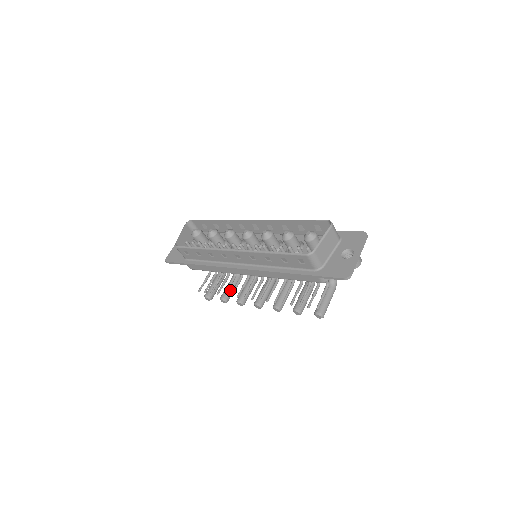
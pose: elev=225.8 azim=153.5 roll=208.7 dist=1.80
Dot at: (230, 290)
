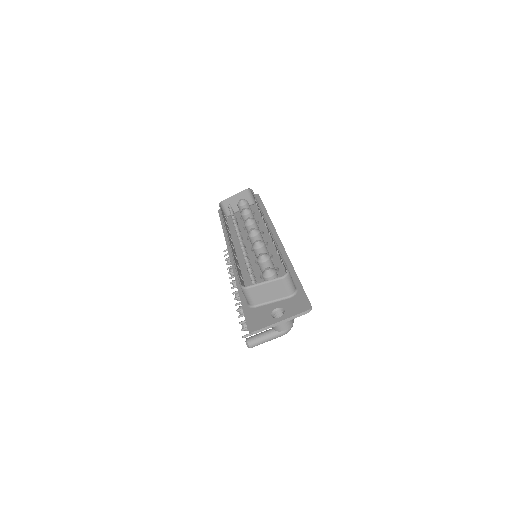
Dot at: occluded
